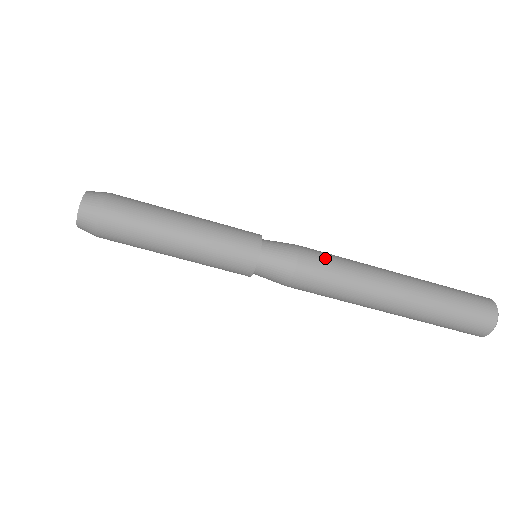
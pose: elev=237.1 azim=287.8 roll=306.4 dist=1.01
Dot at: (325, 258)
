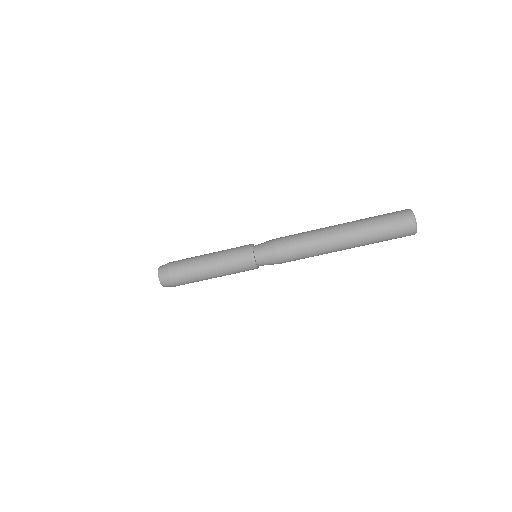
Dot at: (291, 235)
